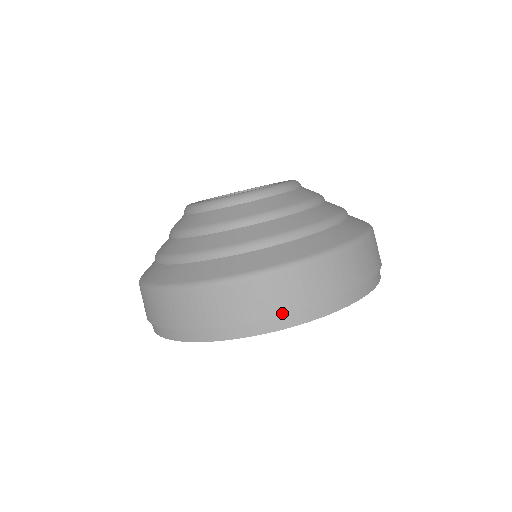
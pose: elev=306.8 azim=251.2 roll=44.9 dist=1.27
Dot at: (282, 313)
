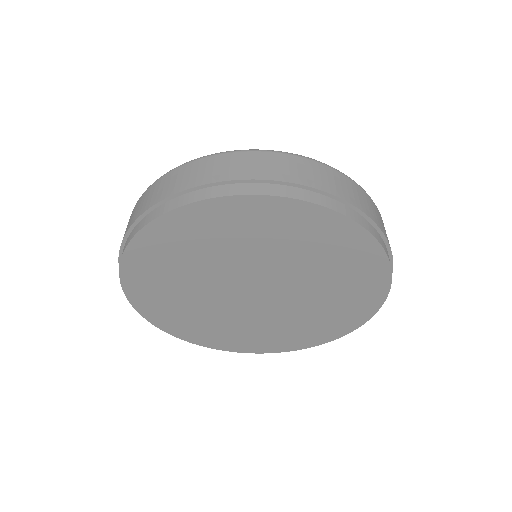
Dot at: (234, 178)
